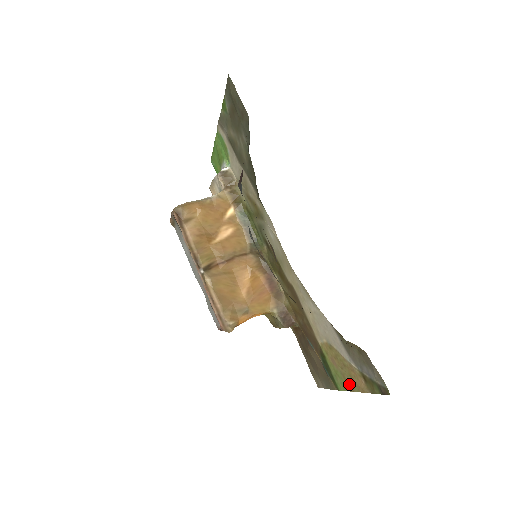
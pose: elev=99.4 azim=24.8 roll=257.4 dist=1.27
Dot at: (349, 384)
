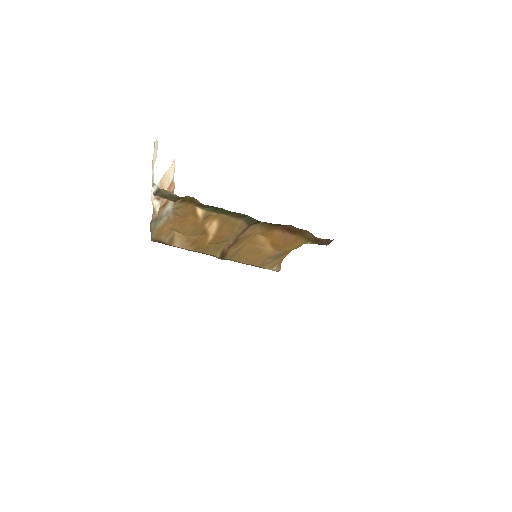
Dot at: occluded
